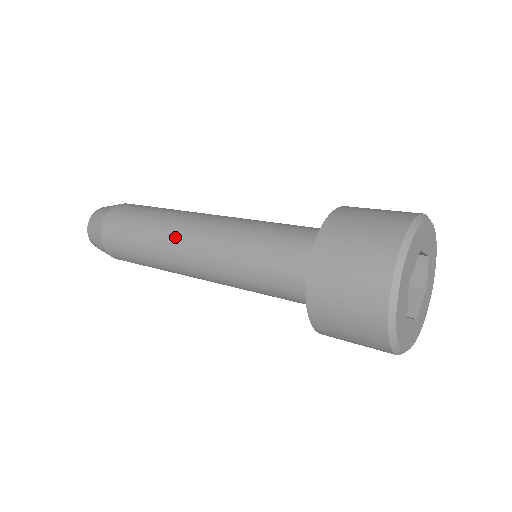
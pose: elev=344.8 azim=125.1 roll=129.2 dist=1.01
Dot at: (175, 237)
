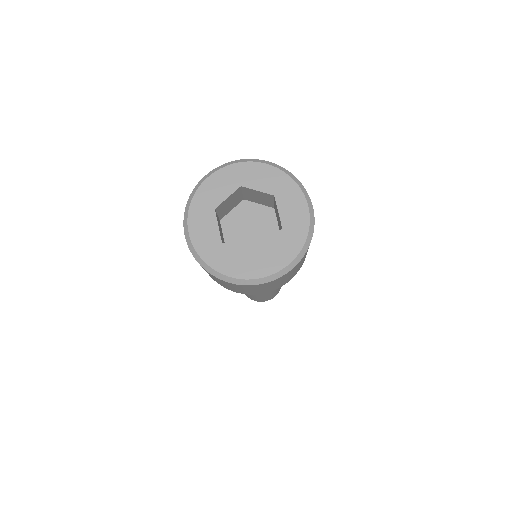
Dot at: occluded
